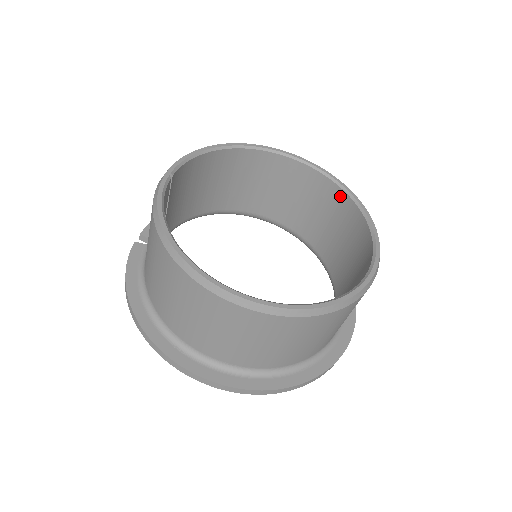
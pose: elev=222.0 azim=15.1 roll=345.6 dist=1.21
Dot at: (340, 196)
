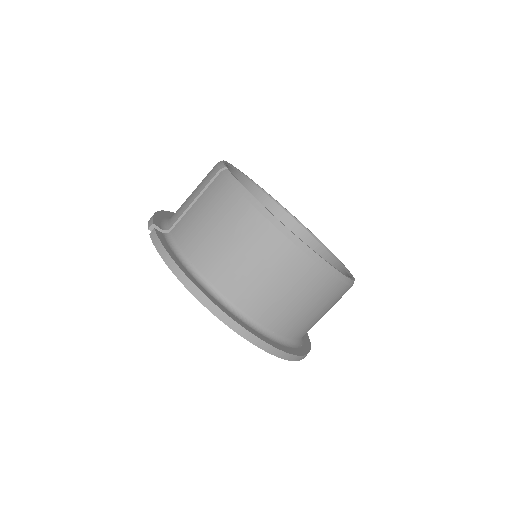
Dot at: (292, 225)
